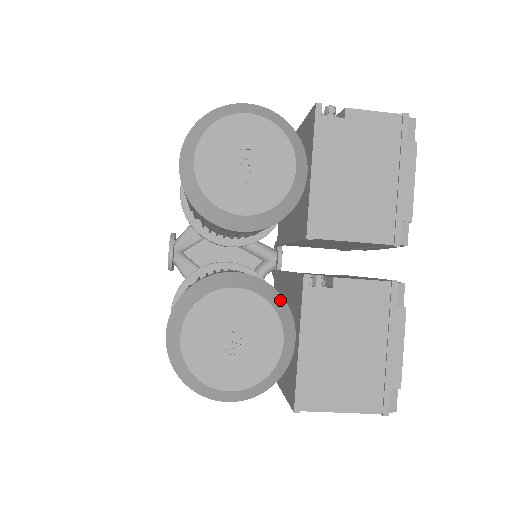
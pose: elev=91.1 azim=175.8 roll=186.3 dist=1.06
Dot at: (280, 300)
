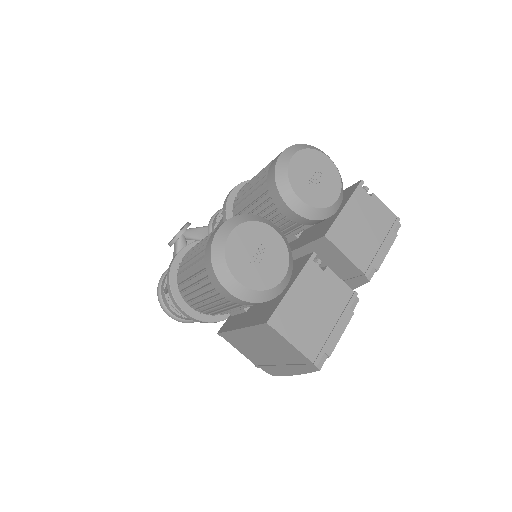
Dot at: (292, 258)
